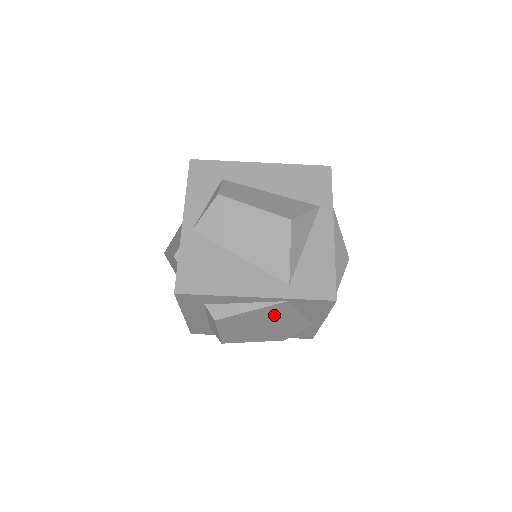
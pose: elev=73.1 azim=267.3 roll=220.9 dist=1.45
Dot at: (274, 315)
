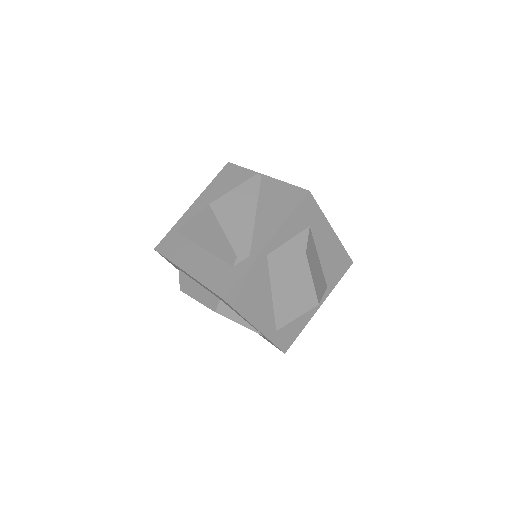
Dot at: occluded
